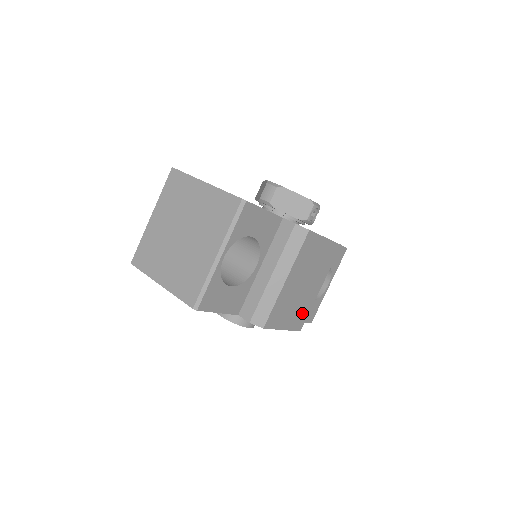
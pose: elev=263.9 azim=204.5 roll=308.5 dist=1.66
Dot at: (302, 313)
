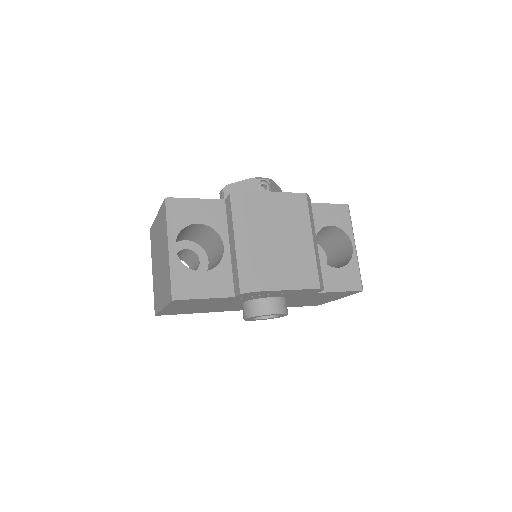
Dot at: (306, 269)
